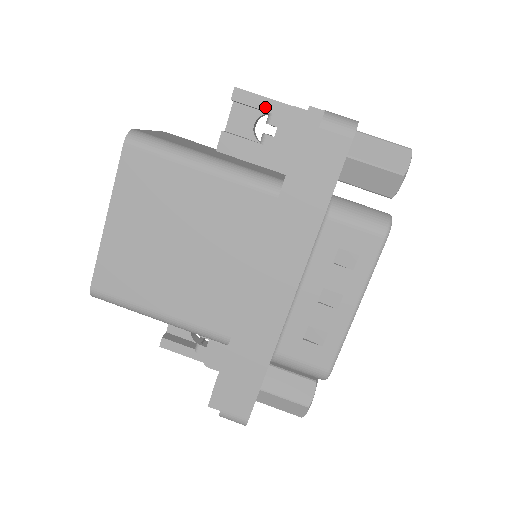
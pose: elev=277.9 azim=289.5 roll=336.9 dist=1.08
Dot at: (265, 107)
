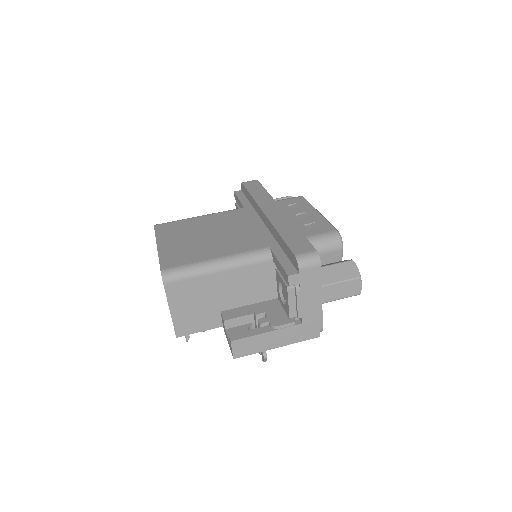
Dot at: occluded
